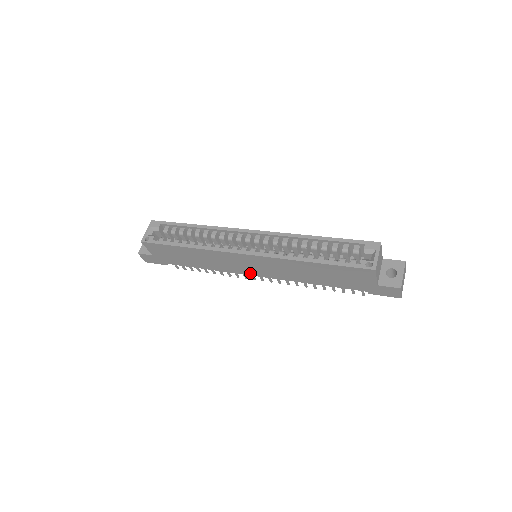
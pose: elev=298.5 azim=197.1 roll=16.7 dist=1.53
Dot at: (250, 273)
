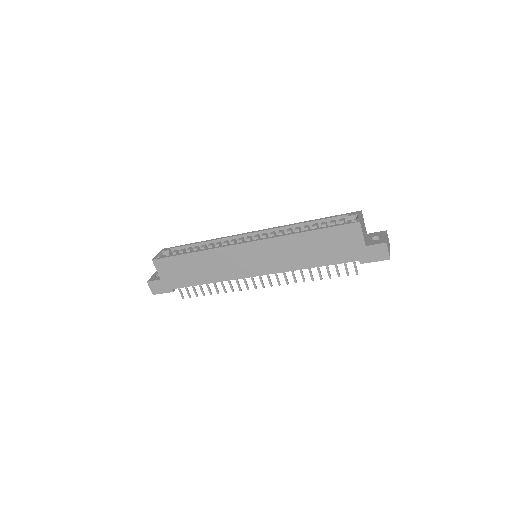
Dot at: (251, 273)
